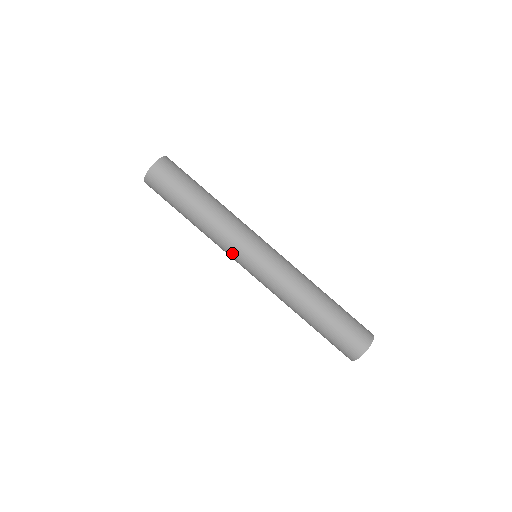
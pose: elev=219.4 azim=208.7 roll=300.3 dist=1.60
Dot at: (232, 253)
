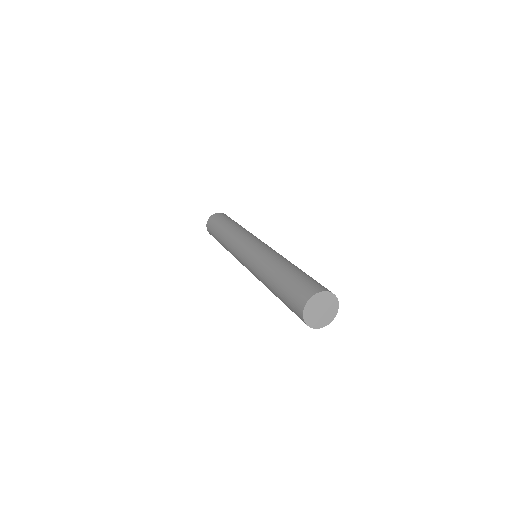
Dot at: (236, 255)
